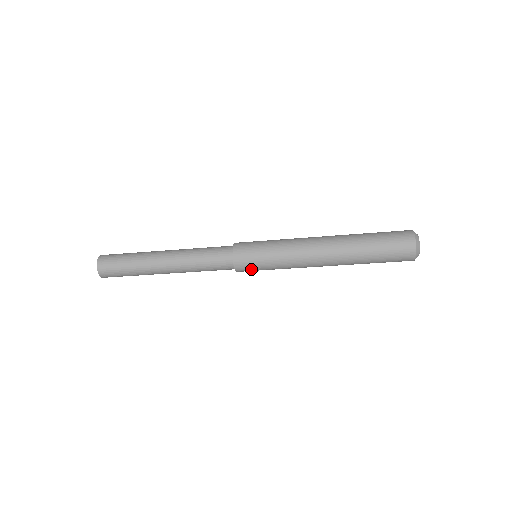
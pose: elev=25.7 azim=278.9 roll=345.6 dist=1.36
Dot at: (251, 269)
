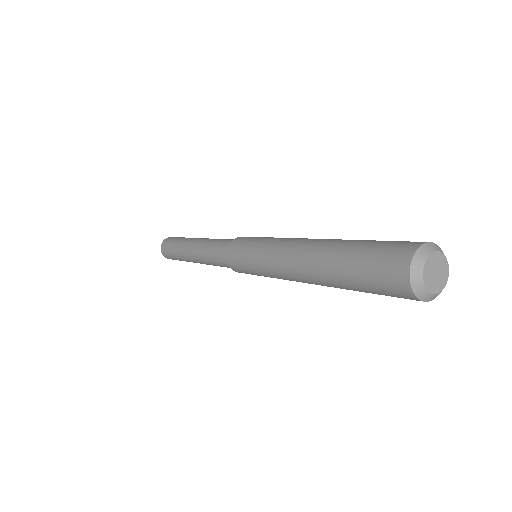
Dot at: occluded
